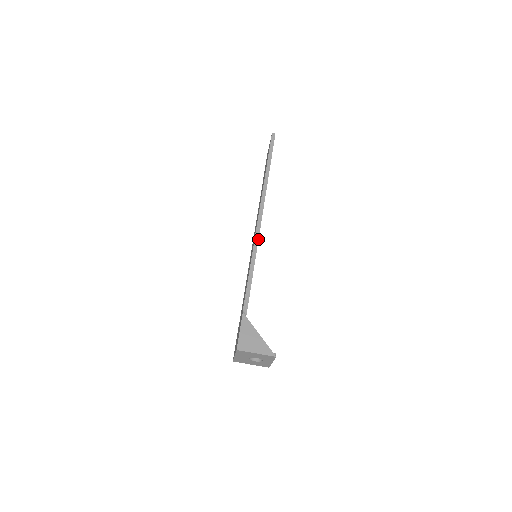
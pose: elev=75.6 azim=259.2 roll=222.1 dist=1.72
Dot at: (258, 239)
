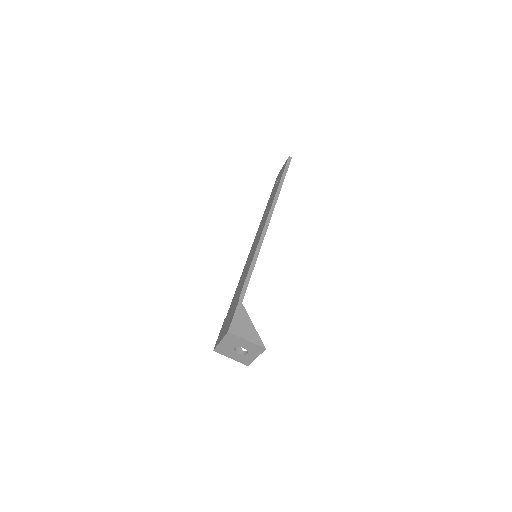
Dot at: (263, 239)
